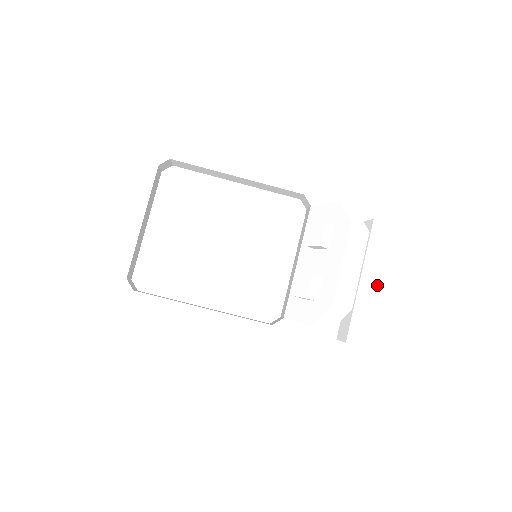
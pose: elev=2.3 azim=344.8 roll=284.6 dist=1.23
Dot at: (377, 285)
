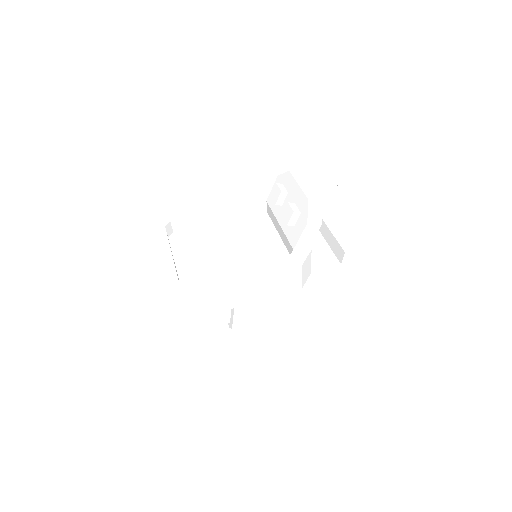
Dot at: (336, 216)
